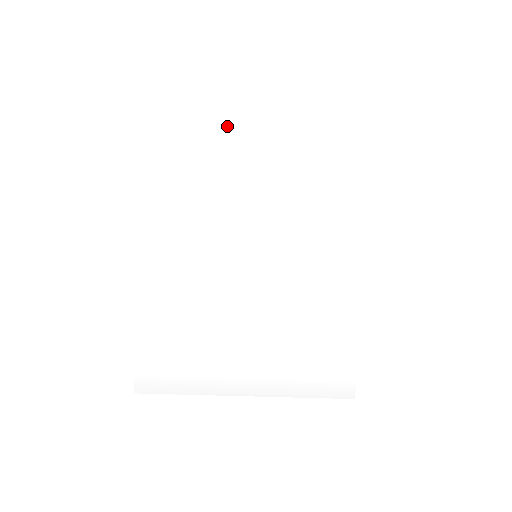
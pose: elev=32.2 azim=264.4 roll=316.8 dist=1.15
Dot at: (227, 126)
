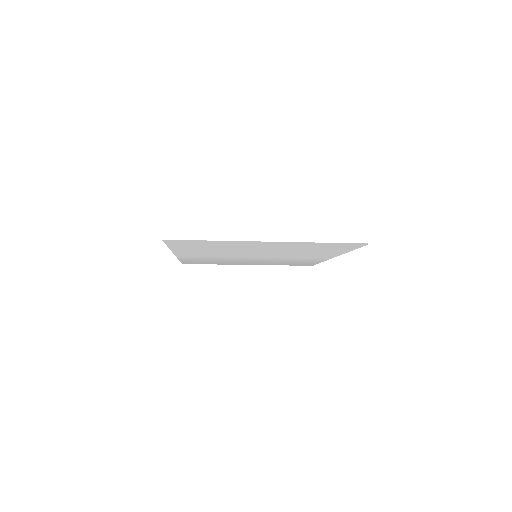
Dot at: (235, 244)
